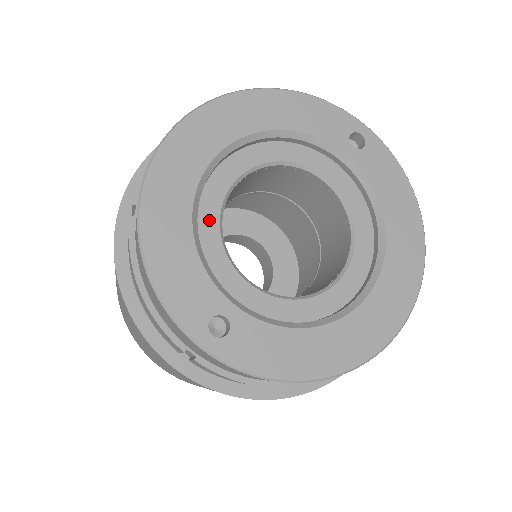
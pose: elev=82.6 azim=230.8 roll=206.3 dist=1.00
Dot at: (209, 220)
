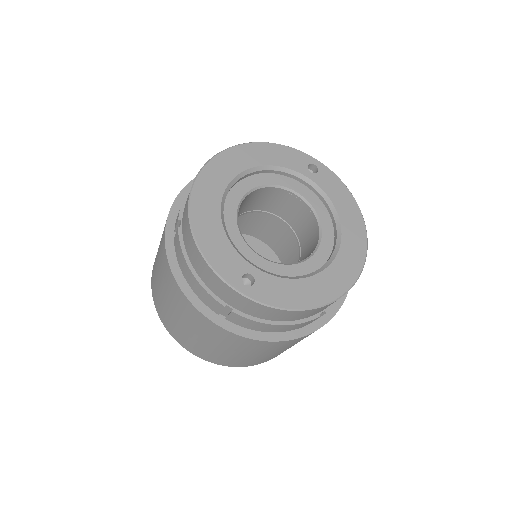
Dot at: (230, 221)
